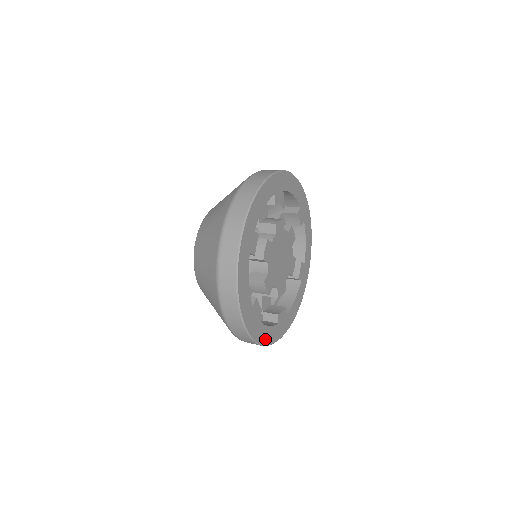
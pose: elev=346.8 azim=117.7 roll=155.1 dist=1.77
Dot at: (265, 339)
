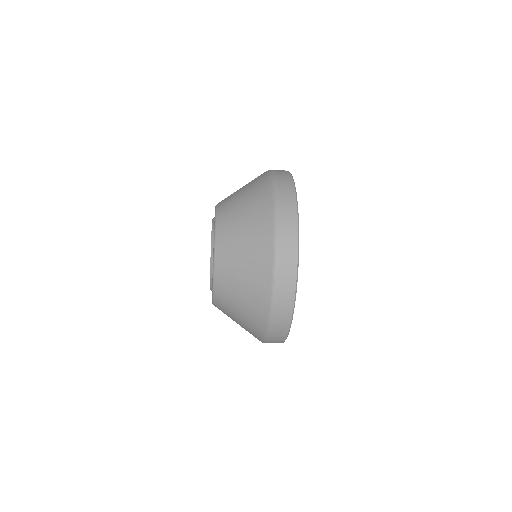
Dot at: occluded
